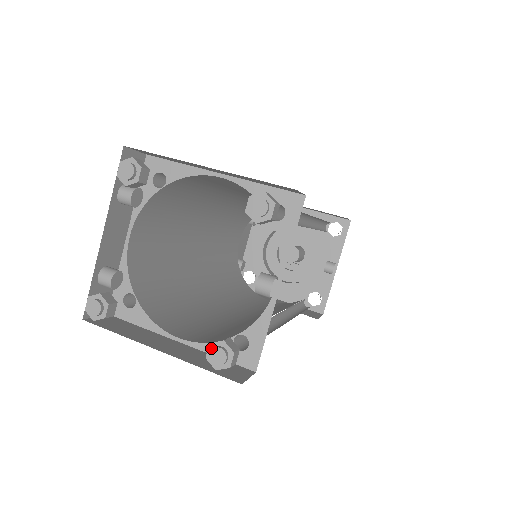
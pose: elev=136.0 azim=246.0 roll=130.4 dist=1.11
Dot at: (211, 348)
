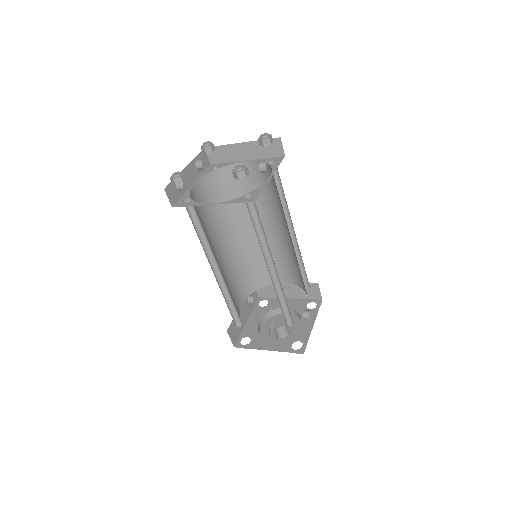
Dot at: (235, 168)
